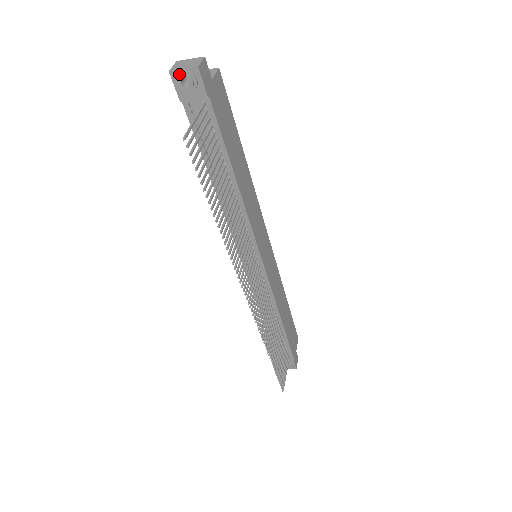
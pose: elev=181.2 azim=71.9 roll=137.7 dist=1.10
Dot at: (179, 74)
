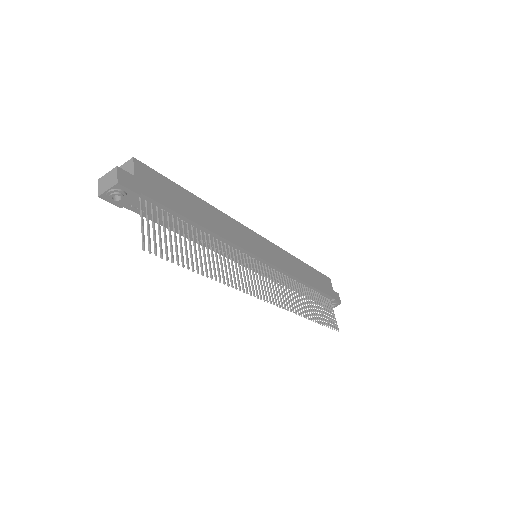
Dot at: (107, 195)
